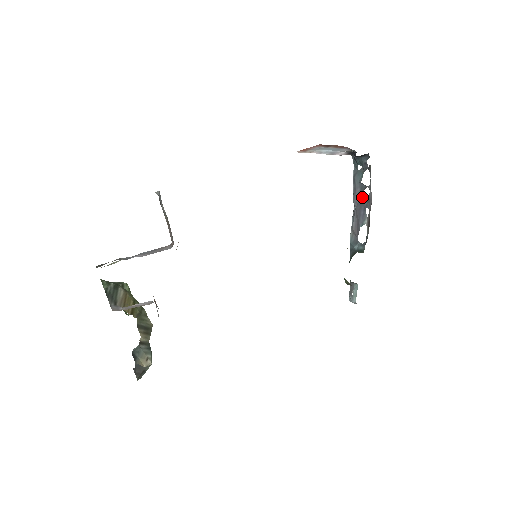
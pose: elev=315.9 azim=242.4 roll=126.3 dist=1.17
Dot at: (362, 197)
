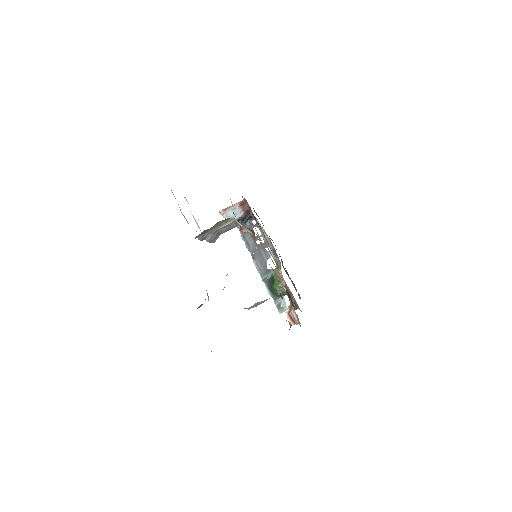
Dot at: (258, 244)
